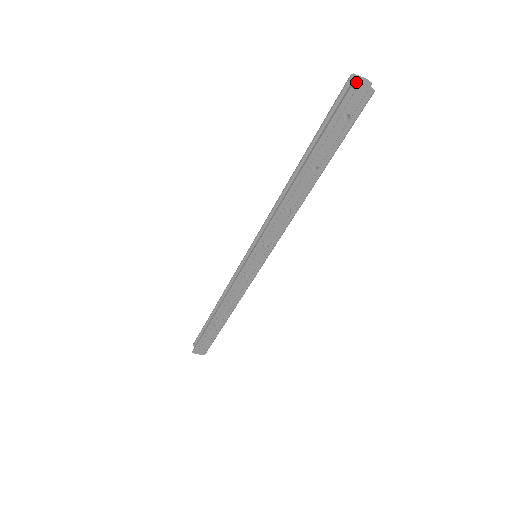
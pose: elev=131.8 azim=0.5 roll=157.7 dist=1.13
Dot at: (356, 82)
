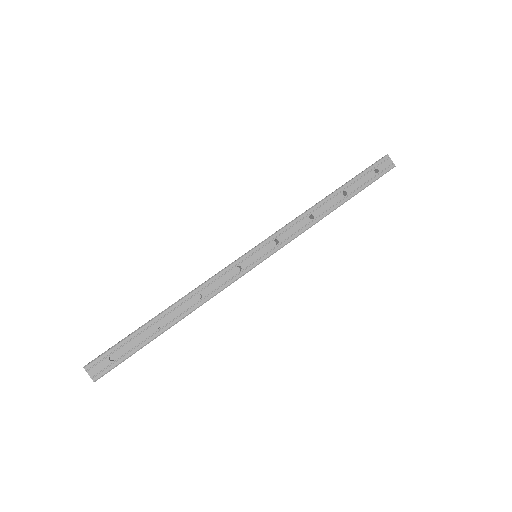
Dot at: (388, 156)
